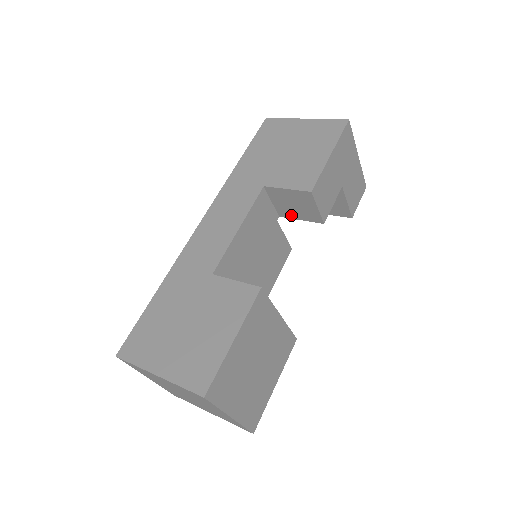
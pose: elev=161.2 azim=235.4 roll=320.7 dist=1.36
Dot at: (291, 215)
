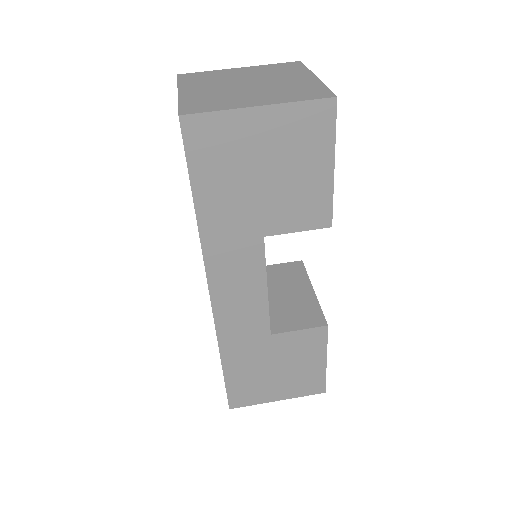
Dot at: occluded
